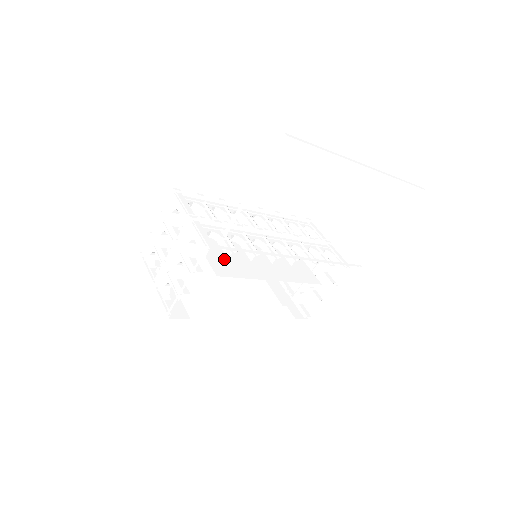
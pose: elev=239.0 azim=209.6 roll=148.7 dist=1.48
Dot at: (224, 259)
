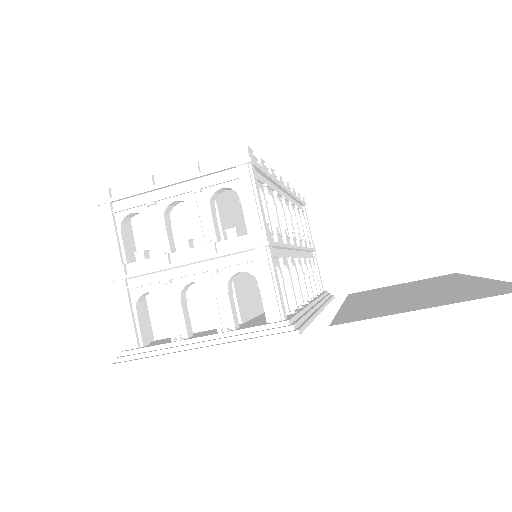
Dot at: (243, 277)
